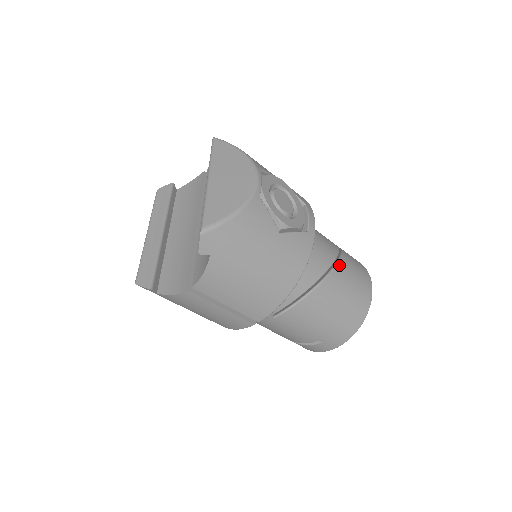
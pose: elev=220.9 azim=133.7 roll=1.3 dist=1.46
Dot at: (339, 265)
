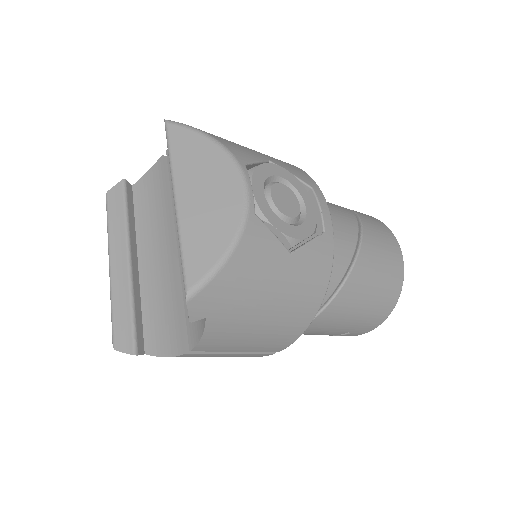
Dot at: (363, 247)
